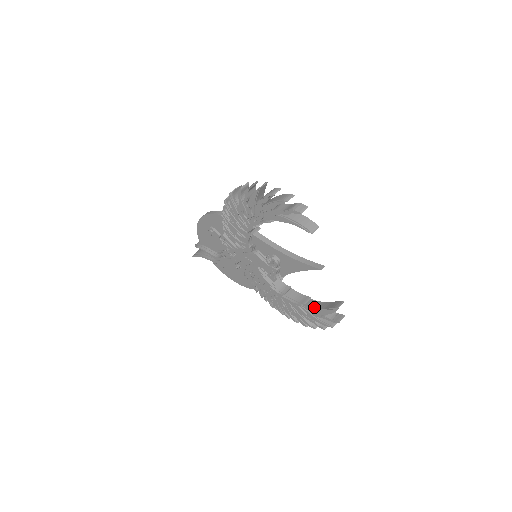
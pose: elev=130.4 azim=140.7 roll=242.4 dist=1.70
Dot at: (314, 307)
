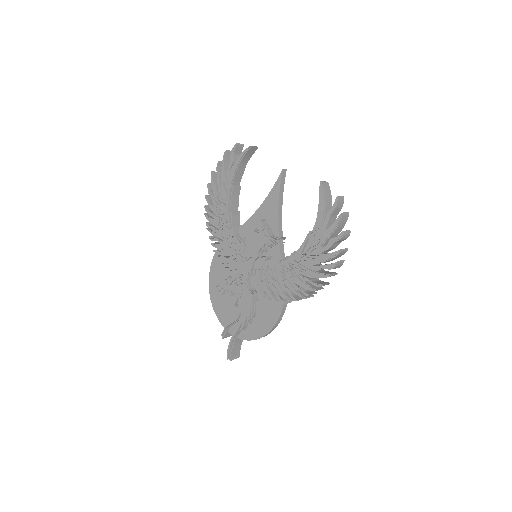
Dot at: (316, 221)
